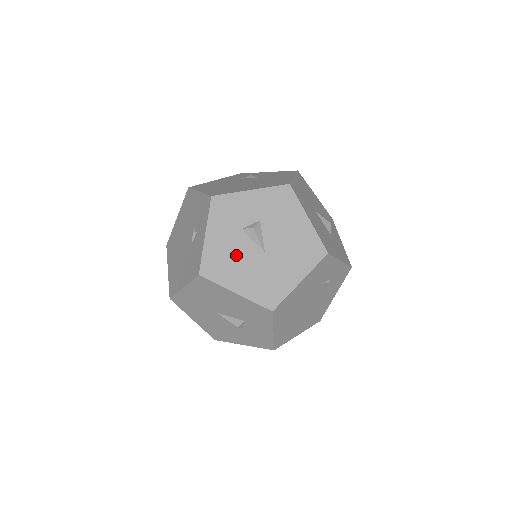
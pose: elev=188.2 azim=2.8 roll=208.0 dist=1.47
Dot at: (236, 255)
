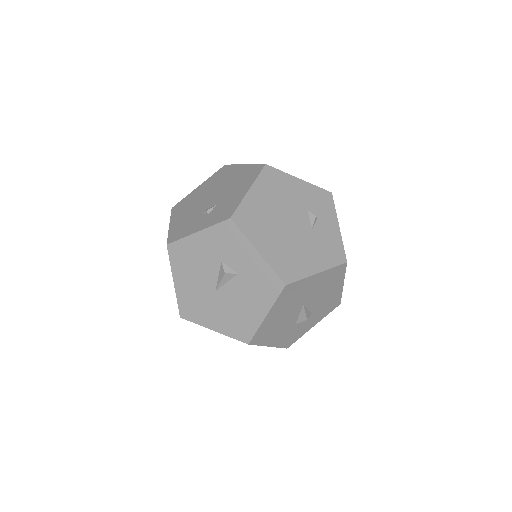
Dot at: (199, 267)
